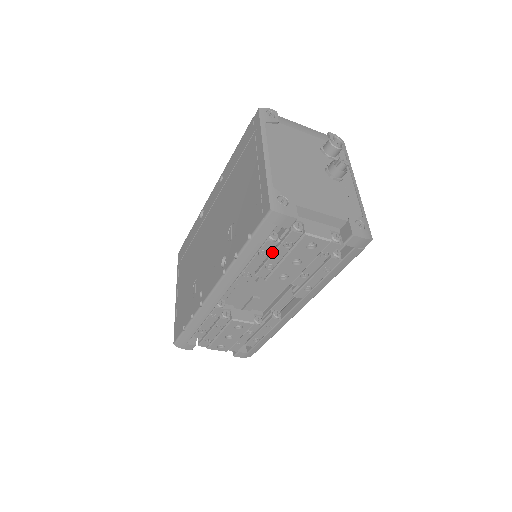
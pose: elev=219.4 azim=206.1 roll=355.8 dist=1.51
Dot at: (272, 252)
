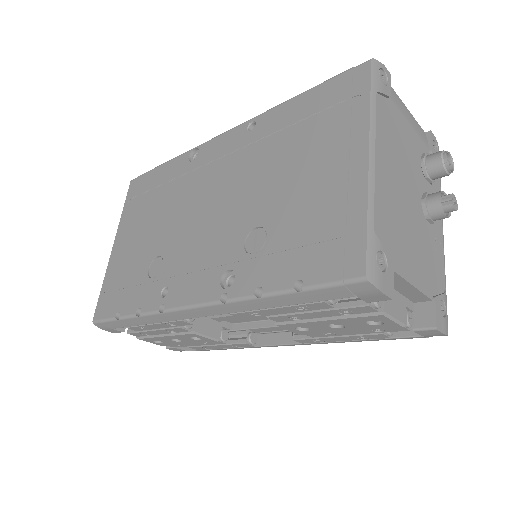
Dot at: (314, 308)
